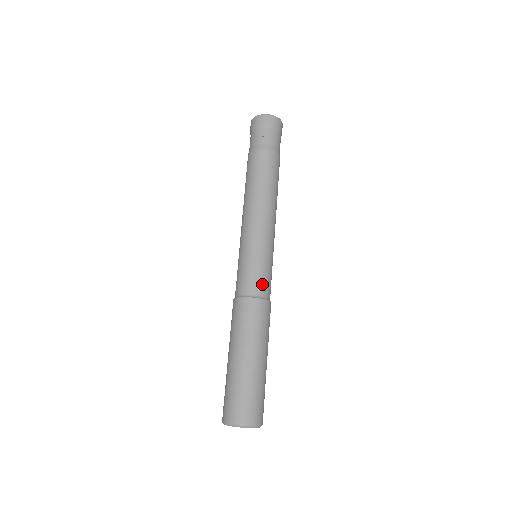
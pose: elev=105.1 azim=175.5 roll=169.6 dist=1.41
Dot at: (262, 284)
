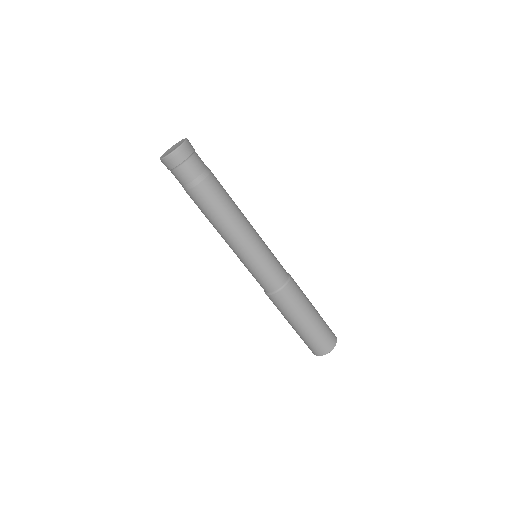
Dot at: (269, 284)
